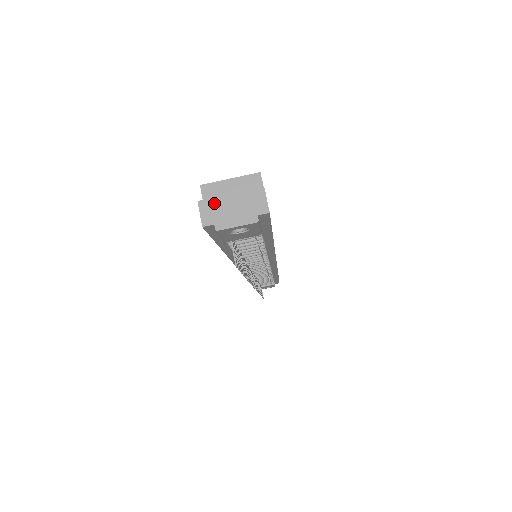
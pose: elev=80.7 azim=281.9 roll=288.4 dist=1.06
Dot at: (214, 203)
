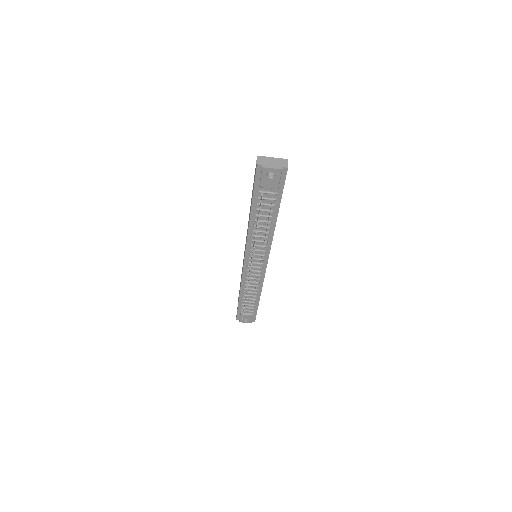
Dot at: (265, 158)
